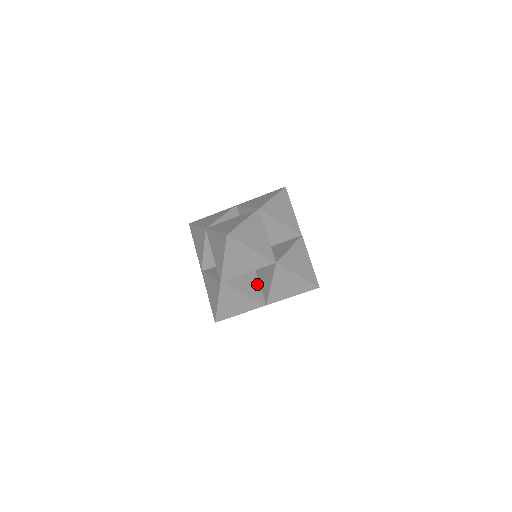
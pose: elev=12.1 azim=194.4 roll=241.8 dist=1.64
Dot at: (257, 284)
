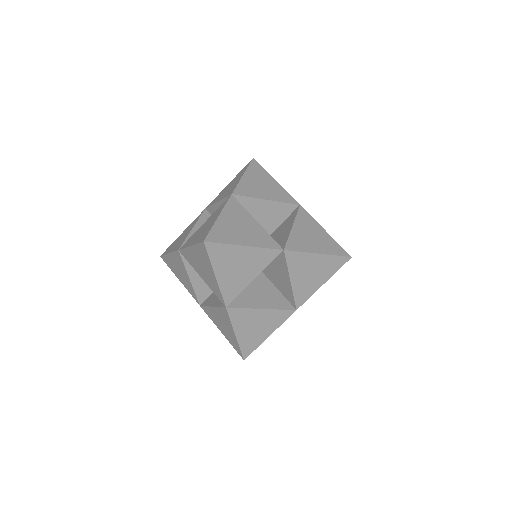
Dot at: (273, 289)
